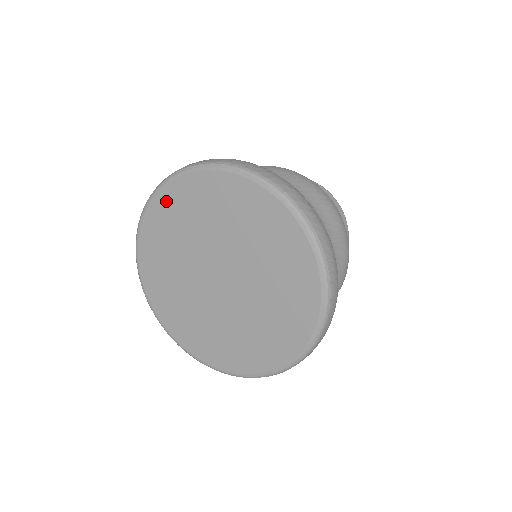
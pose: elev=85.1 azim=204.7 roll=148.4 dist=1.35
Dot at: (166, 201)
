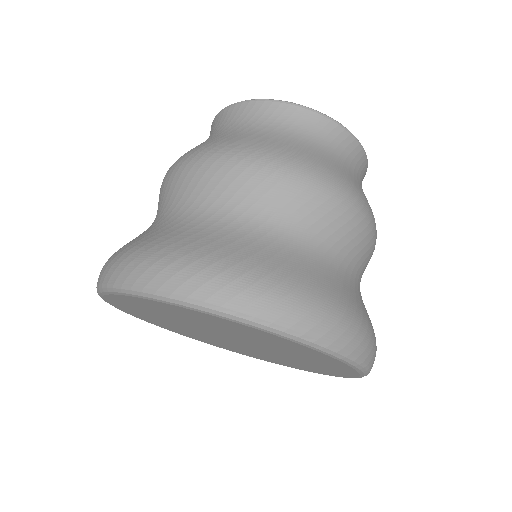
Dot at: (133, 301)
